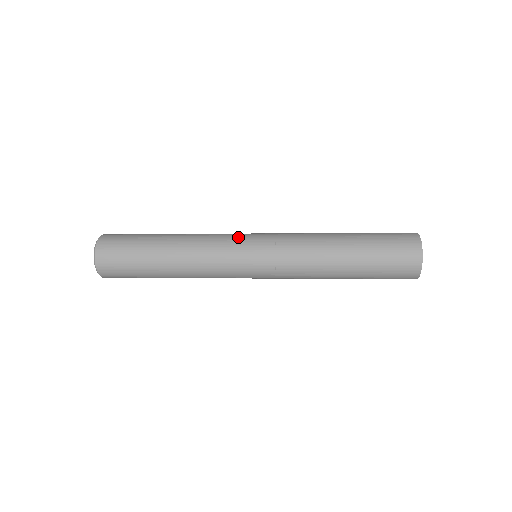
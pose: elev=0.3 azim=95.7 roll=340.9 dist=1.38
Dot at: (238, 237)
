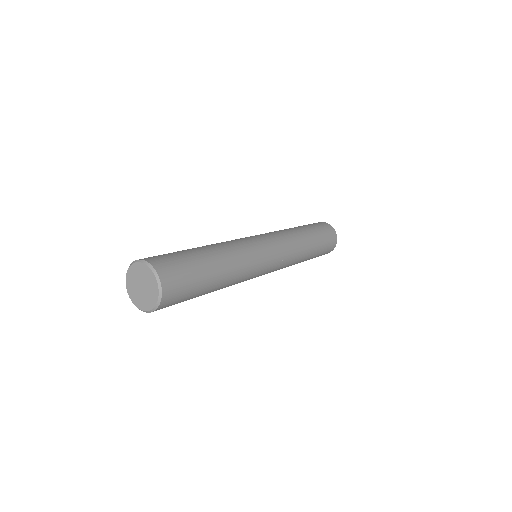
Dot at: (264, 263)
